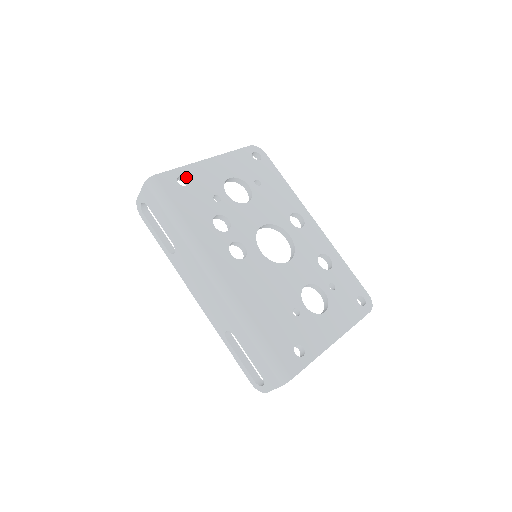
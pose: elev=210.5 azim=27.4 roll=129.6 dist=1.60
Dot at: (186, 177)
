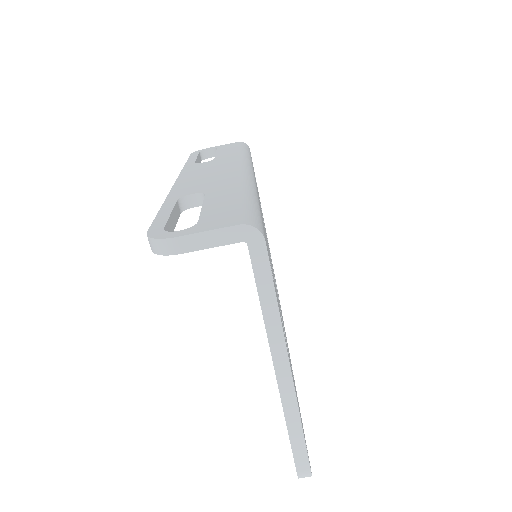
Dot at: occluded
